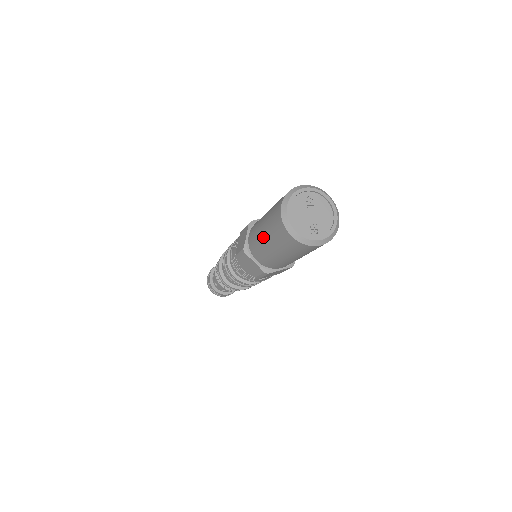
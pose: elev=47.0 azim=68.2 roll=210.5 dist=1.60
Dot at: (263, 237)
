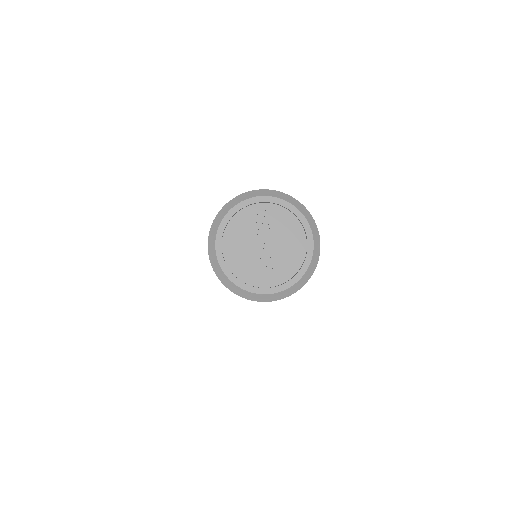
Dot at: occluded
